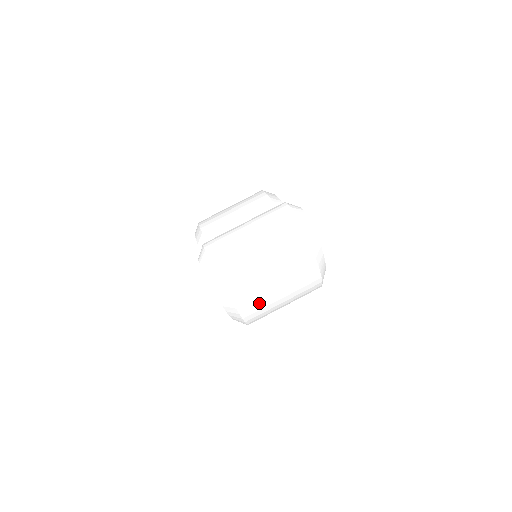
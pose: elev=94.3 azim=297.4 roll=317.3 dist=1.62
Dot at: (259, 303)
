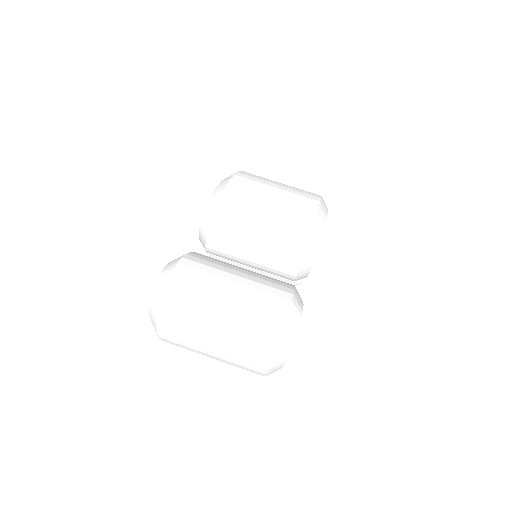
Dot at: occluded
